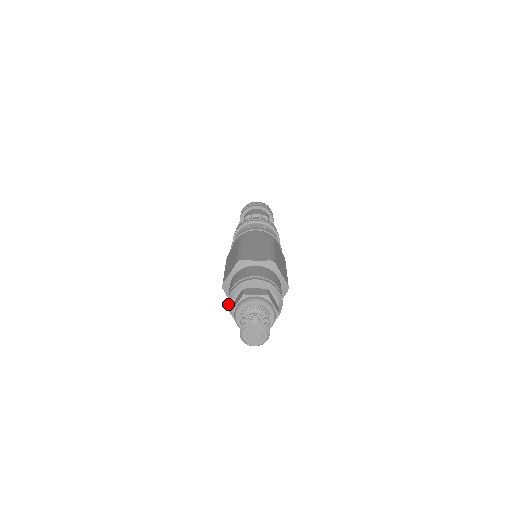
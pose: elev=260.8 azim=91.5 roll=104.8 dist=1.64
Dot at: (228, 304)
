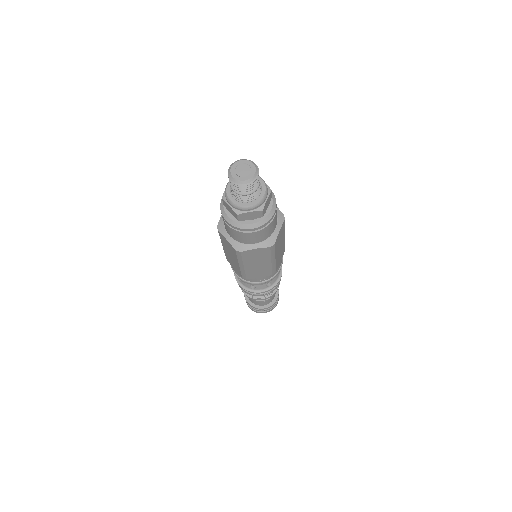
Dot at: (221, 209)
